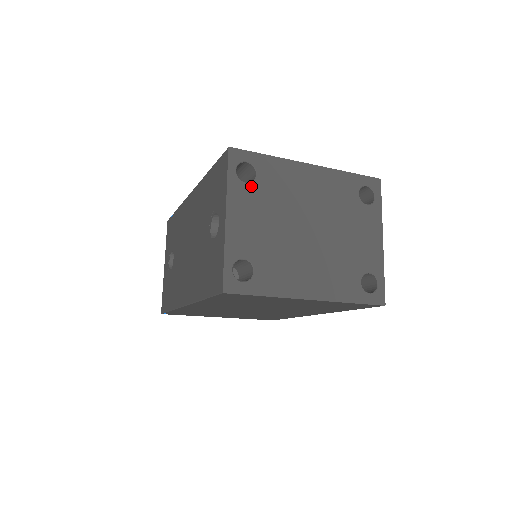
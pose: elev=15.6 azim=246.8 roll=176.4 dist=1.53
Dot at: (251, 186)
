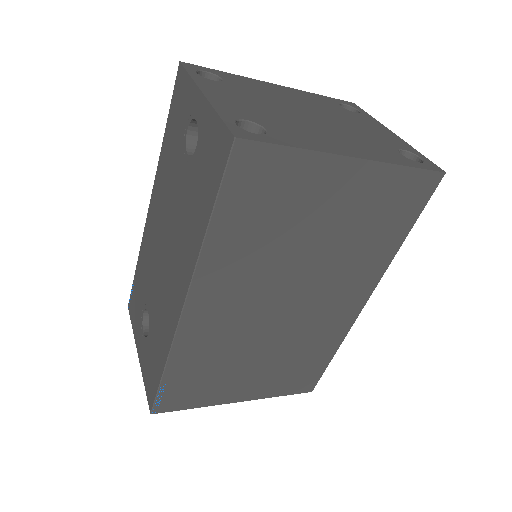
Dot at: (220, 83)
